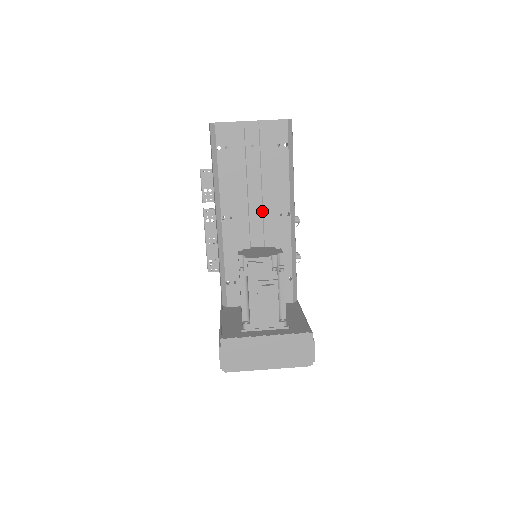
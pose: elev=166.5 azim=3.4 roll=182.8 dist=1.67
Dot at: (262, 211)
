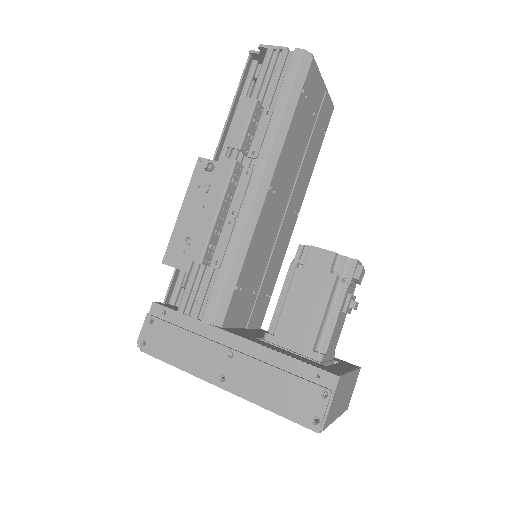
Dot at: (289, 198)
